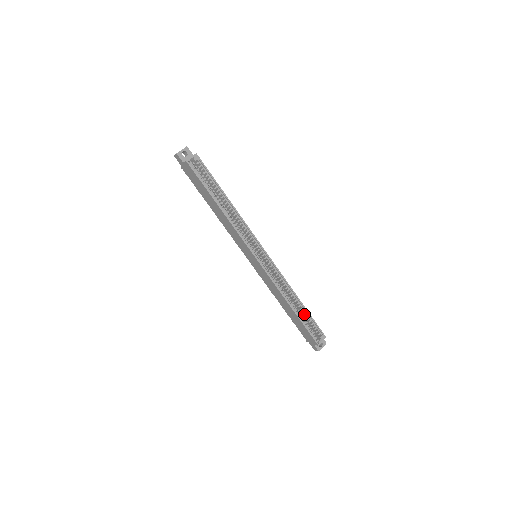
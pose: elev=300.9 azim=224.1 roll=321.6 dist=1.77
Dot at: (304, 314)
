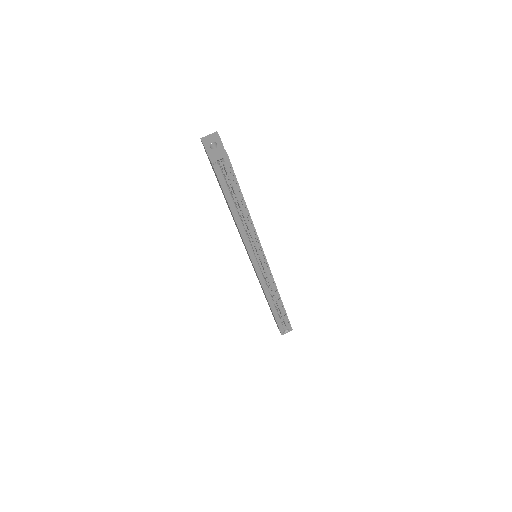
Dot at: (281, 311)
